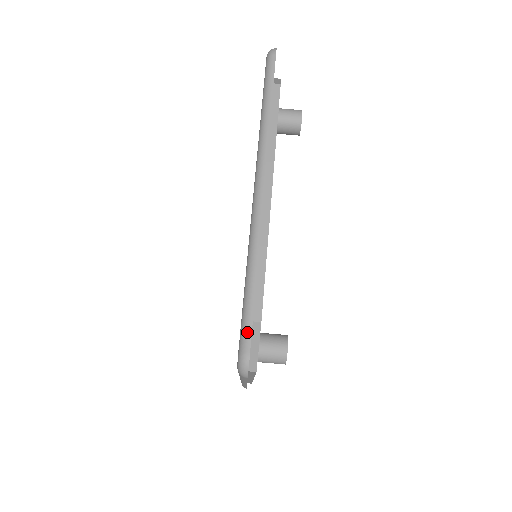
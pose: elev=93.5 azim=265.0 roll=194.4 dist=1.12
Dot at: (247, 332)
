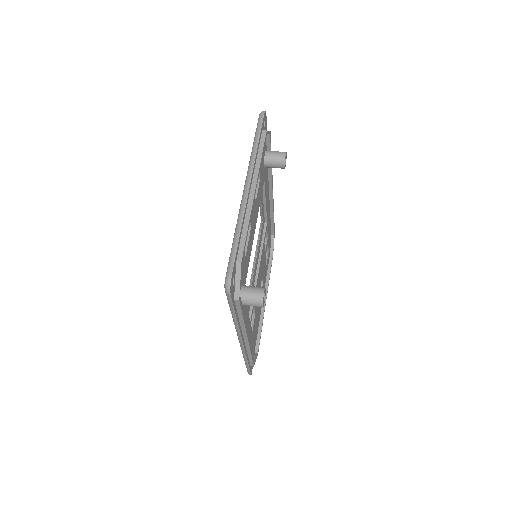
Dot at: (231, 264)
